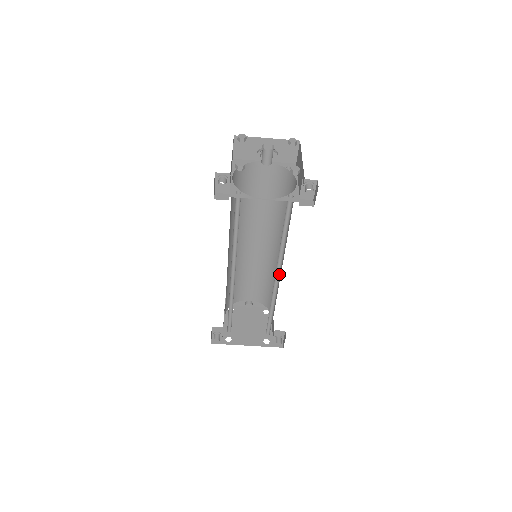
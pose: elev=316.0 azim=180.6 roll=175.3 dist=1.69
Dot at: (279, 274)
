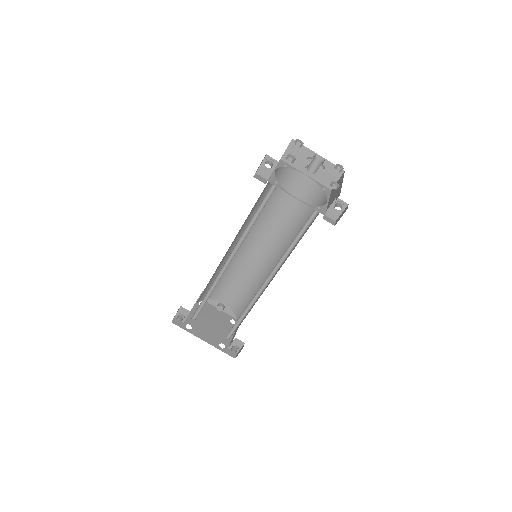
Dot at: (270, 280)
